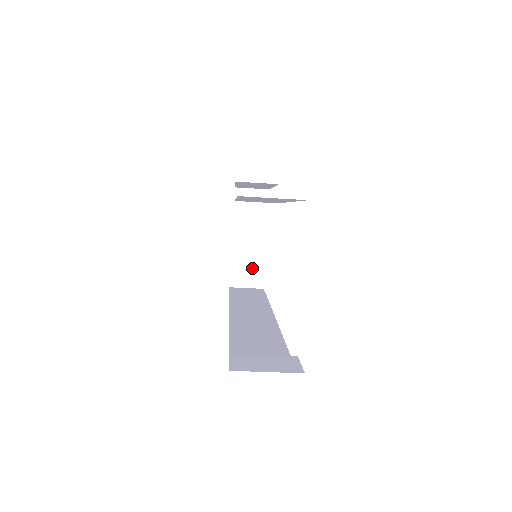
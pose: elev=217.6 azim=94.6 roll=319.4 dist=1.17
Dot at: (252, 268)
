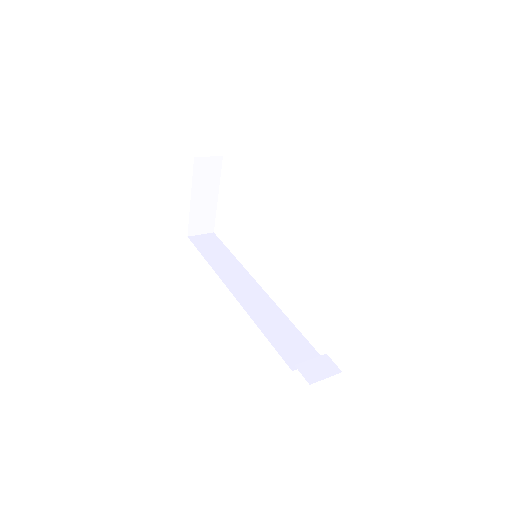
Dot at: (206, 219)
